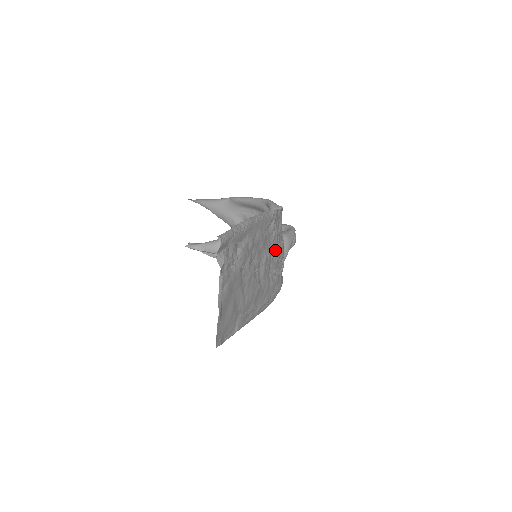
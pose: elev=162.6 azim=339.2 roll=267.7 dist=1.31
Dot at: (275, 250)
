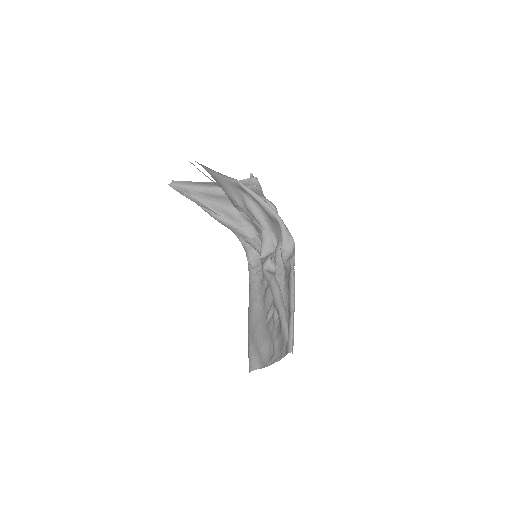
Dot at: occluded
